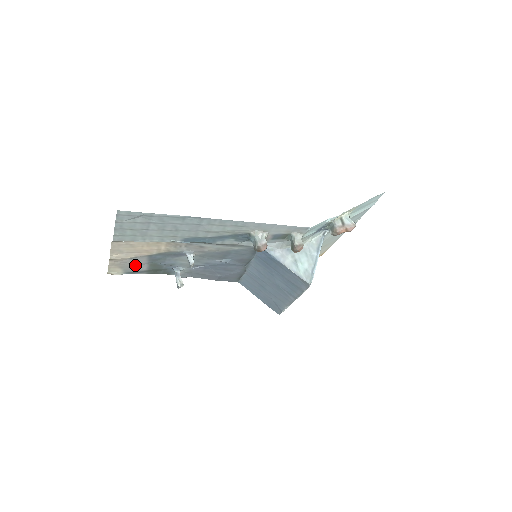
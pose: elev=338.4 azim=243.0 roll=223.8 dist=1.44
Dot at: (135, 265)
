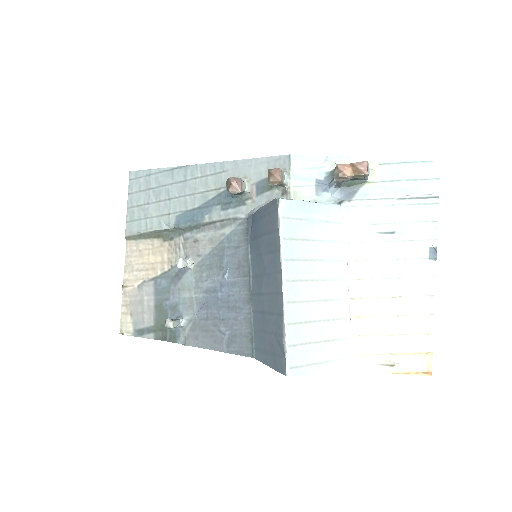
Dot at: (144, 309)
